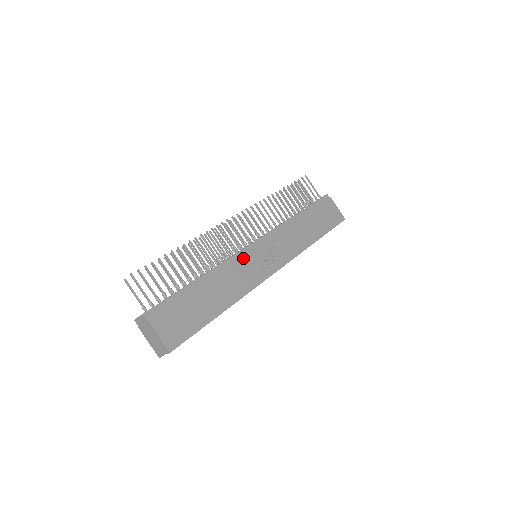
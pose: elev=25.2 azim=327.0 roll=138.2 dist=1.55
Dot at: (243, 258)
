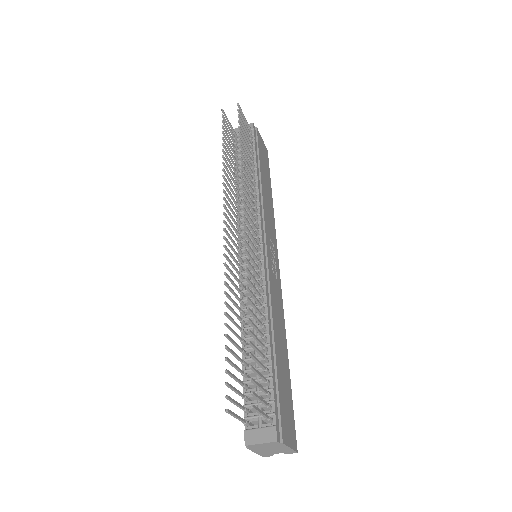
Dot at: (270, 276)
